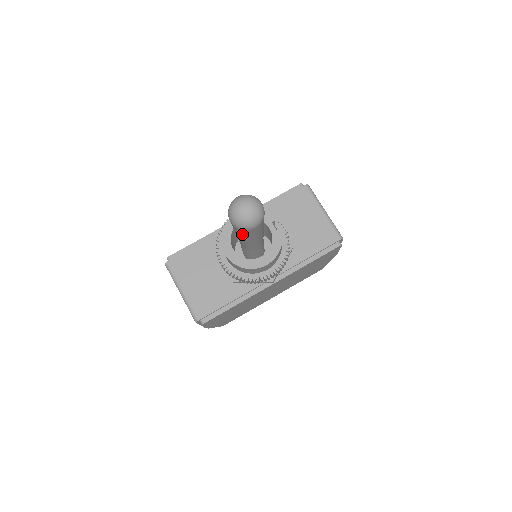
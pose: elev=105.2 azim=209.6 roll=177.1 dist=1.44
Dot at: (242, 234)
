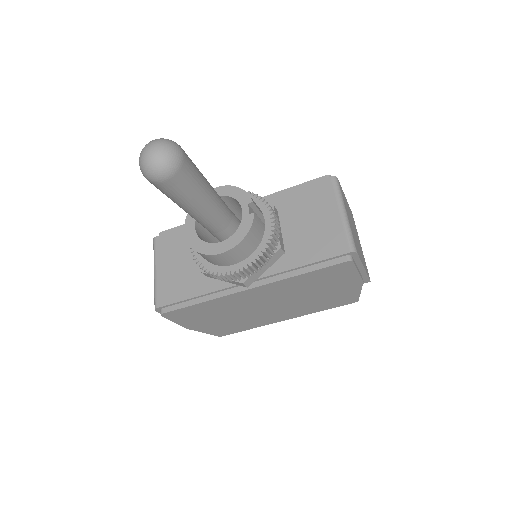
Dot at: (163, 193)
